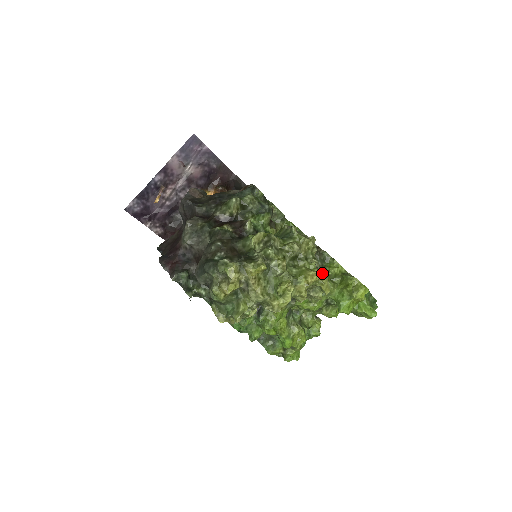
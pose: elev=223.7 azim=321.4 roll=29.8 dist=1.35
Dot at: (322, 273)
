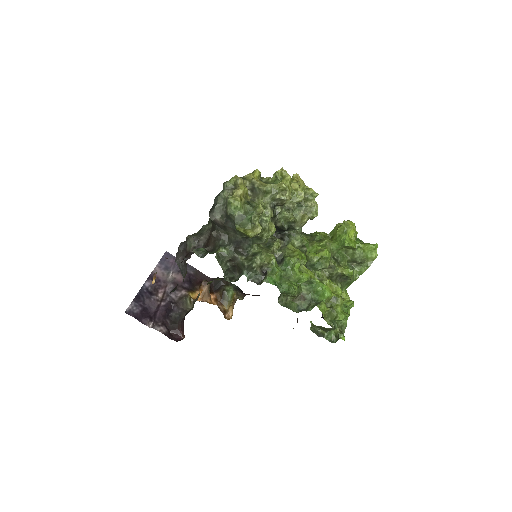
Dot at: (304, 183)
